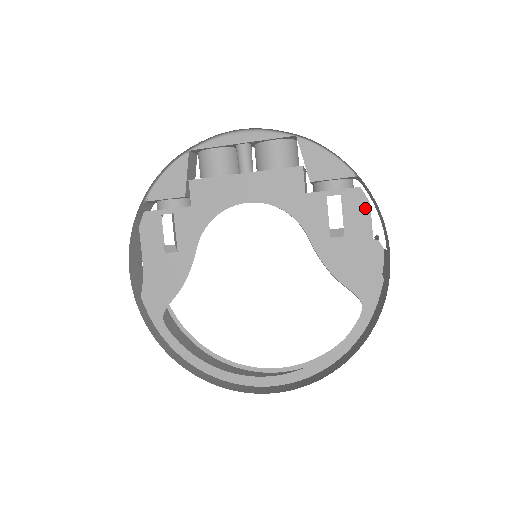
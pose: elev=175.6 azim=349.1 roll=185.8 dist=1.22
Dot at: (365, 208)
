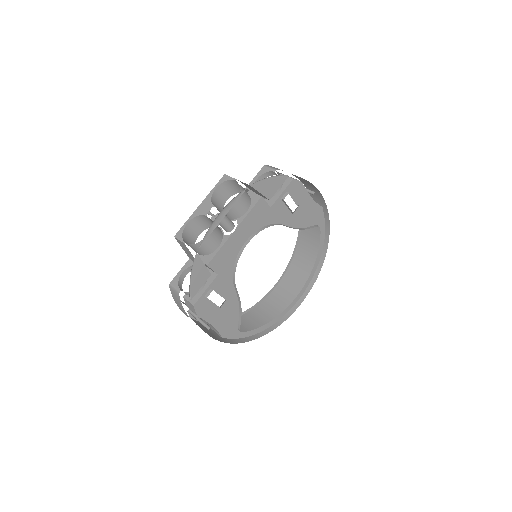
Dot at: (300, 186)
